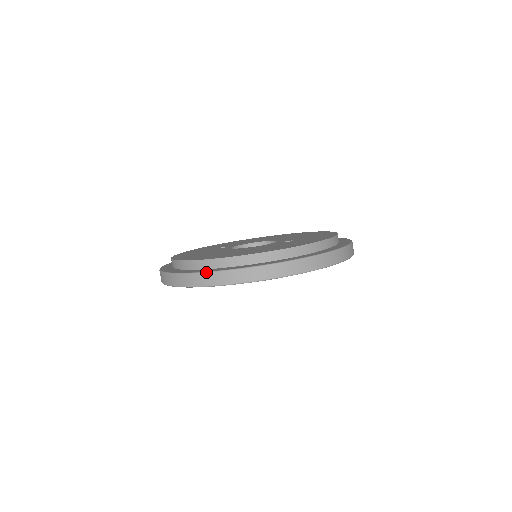
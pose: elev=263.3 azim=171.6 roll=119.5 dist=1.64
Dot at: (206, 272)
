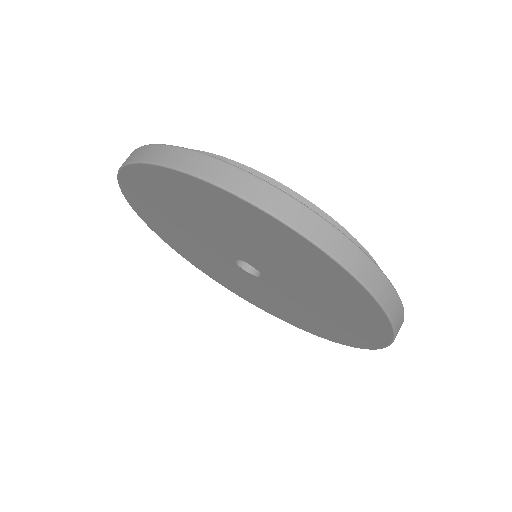
Dot at: occluded
